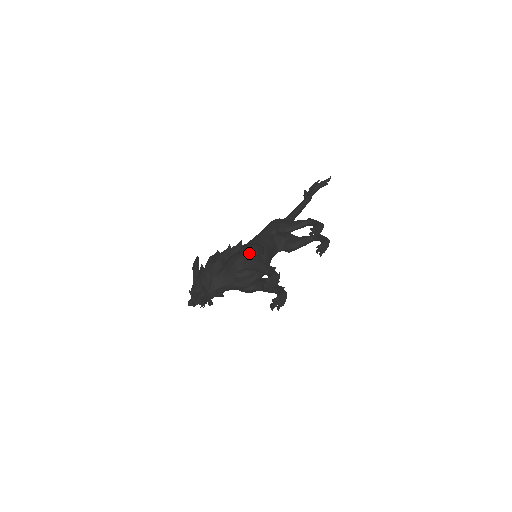
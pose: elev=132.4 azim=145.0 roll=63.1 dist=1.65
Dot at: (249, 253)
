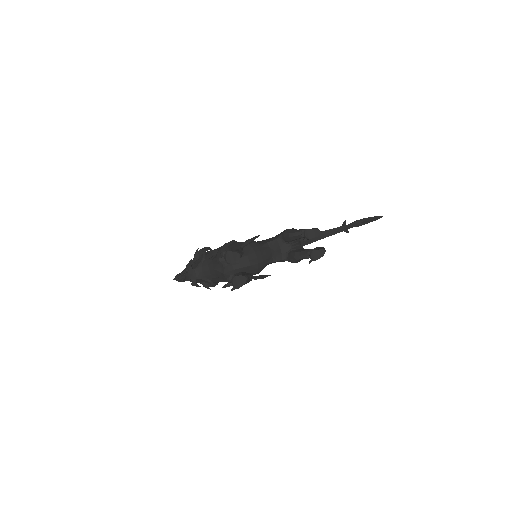
Dot at: occluded
